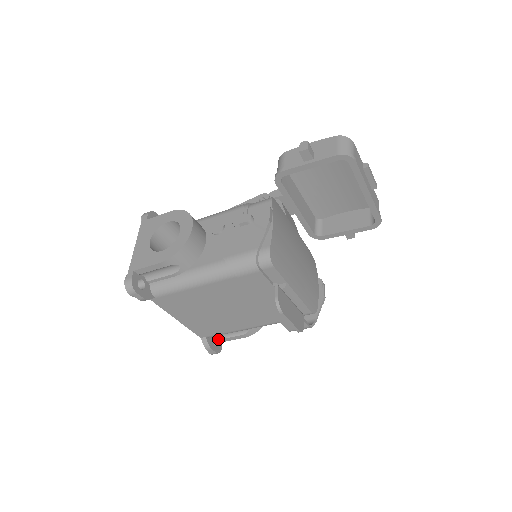
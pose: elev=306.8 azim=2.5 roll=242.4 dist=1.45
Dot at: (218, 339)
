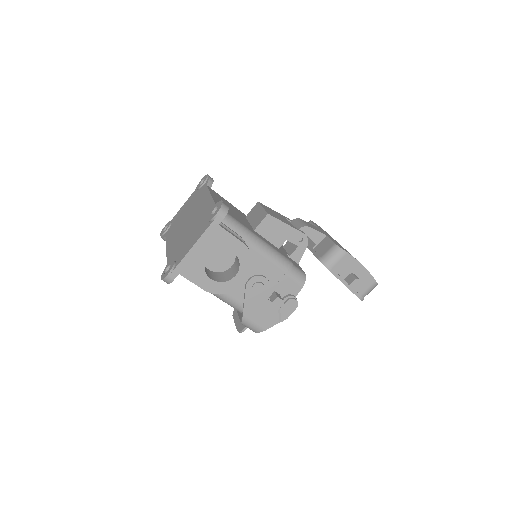
Dot at: occluded
